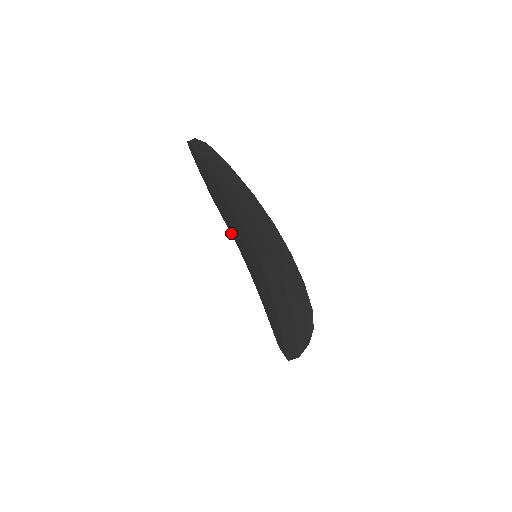
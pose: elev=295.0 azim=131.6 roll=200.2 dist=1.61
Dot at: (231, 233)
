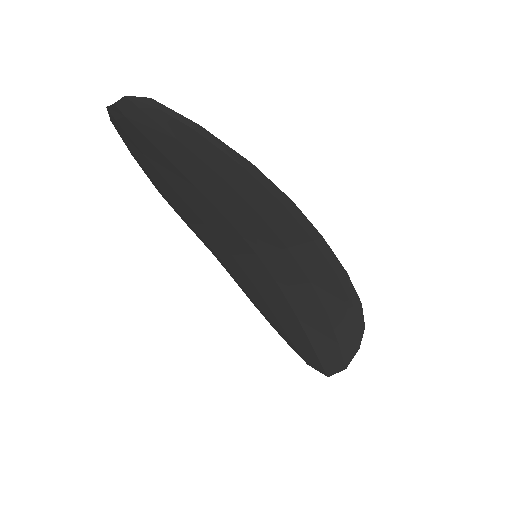
Dot at: (198, 235)
